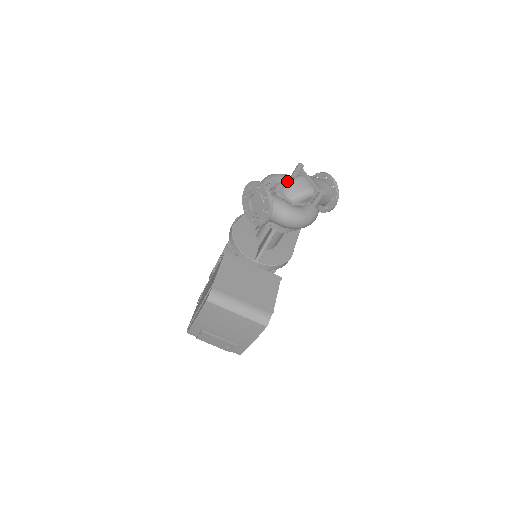
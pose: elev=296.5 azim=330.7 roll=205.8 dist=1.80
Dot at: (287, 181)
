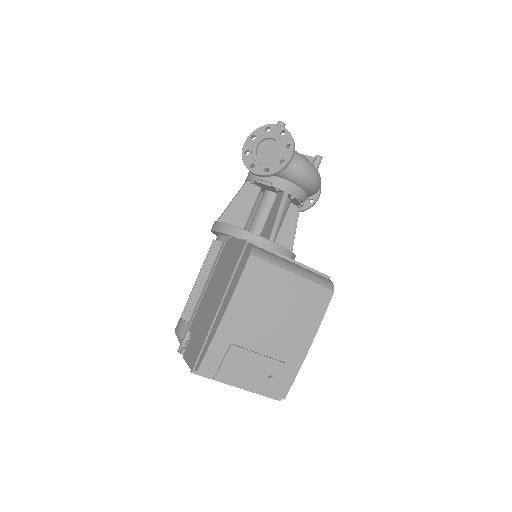
Dot at: occluded
